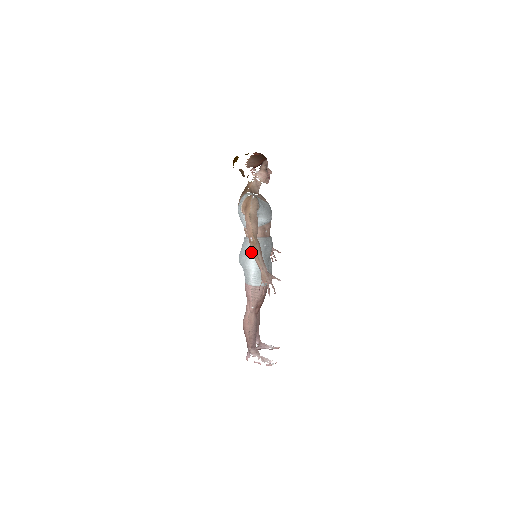
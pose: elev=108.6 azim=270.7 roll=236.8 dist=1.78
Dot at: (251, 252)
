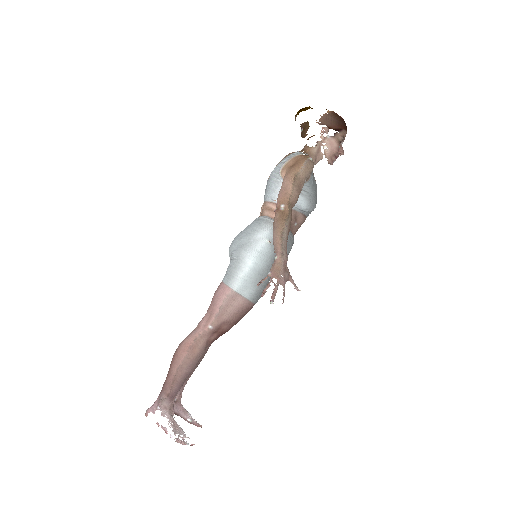
Dot at: (262, 236)
